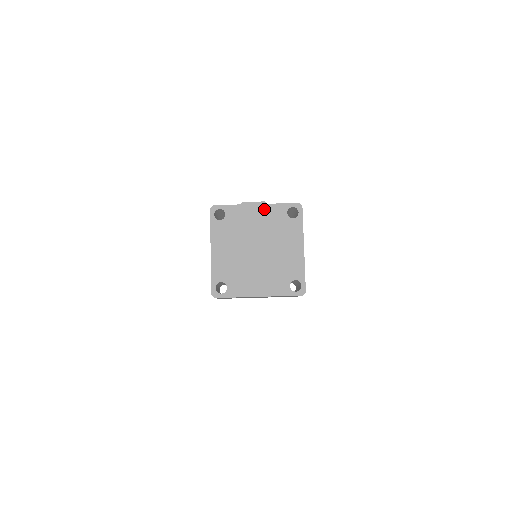
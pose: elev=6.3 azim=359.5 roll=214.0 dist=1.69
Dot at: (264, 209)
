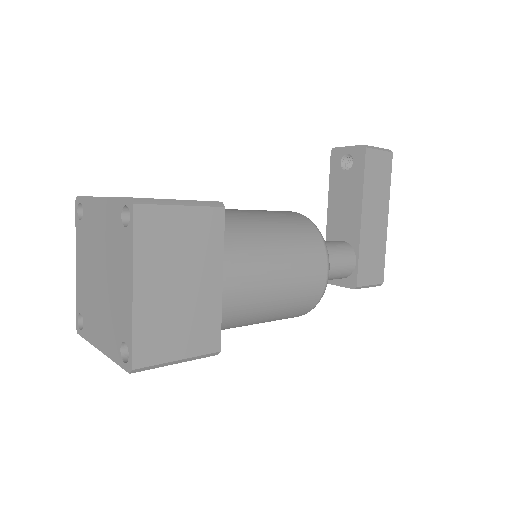
Dot at: (105, 206)
